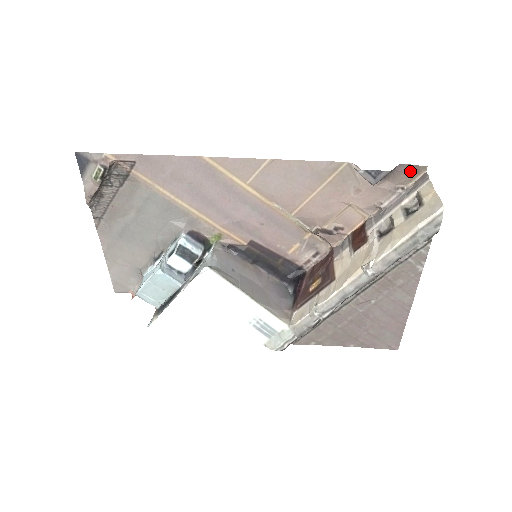
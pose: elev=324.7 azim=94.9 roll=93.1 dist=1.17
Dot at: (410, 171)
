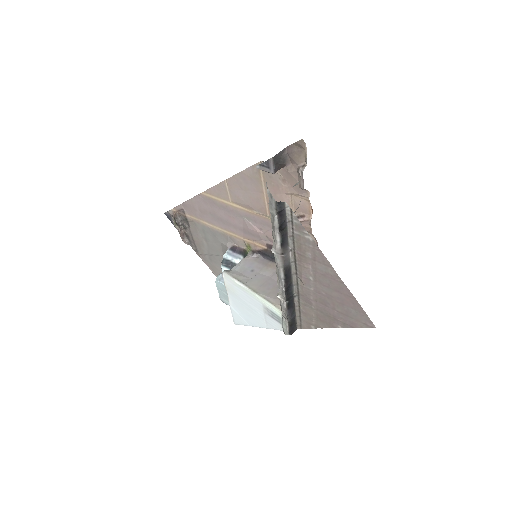
Dot at: (297, 149)
